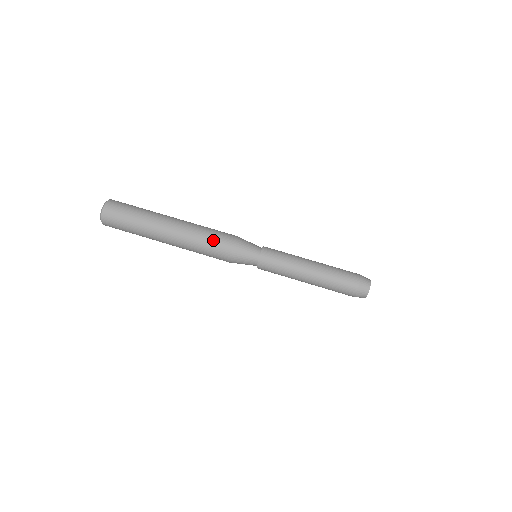
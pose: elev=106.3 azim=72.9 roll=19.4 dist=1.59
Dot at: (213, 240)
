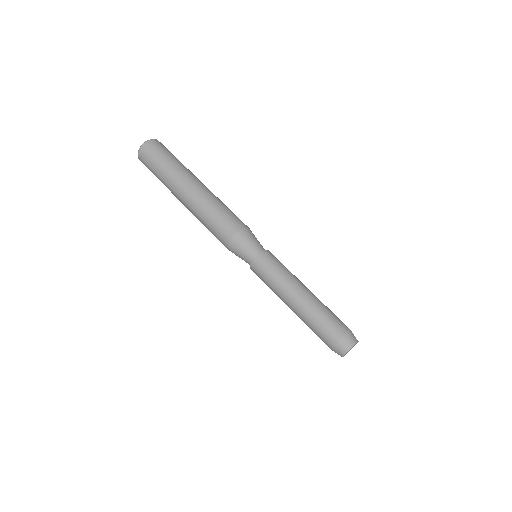
Dot at: (228, 214)
